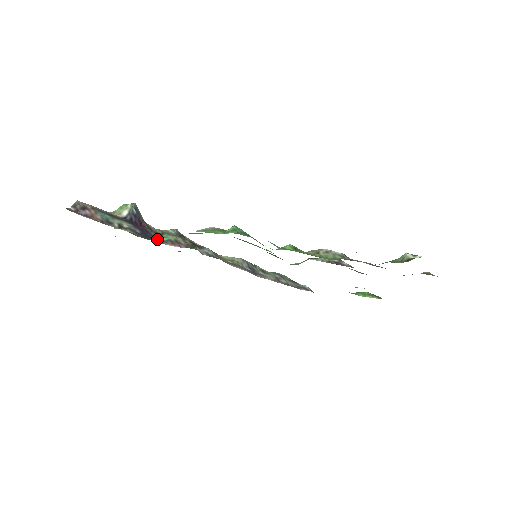
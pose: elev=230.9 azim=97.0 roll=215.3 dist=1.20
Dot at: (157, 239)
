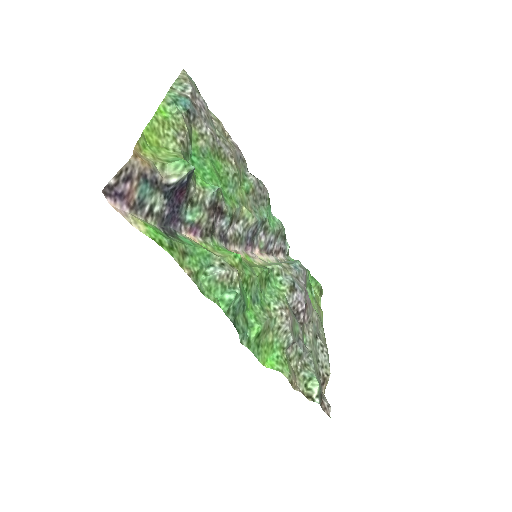
Dot at: (181, 218)
